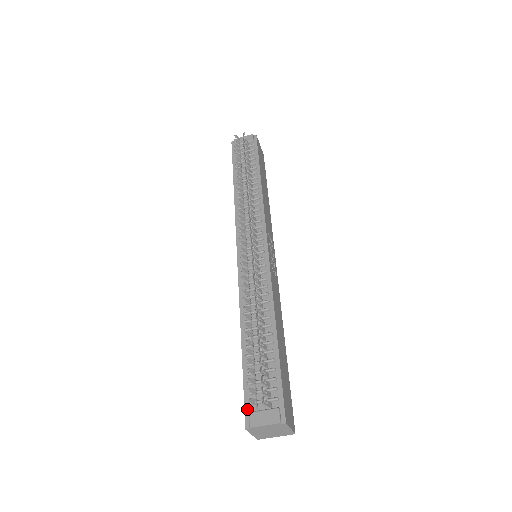
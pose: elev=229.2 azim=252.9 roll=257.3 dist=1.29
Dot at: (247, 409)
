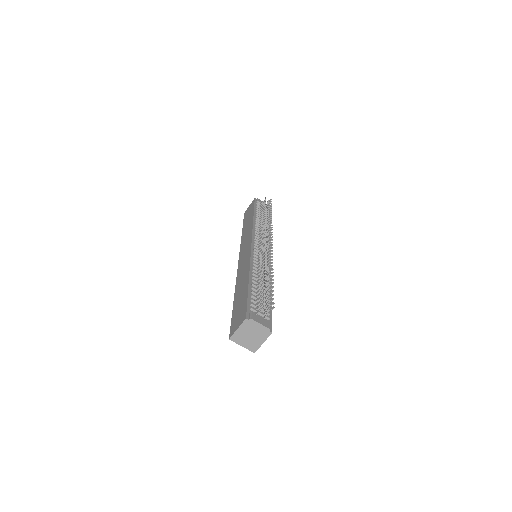
Dot at: (249, 310)
